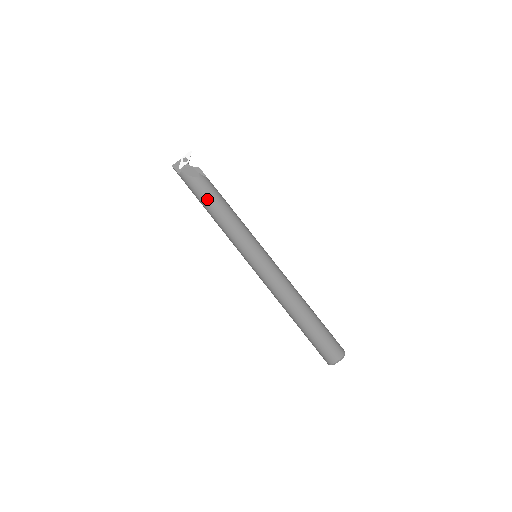
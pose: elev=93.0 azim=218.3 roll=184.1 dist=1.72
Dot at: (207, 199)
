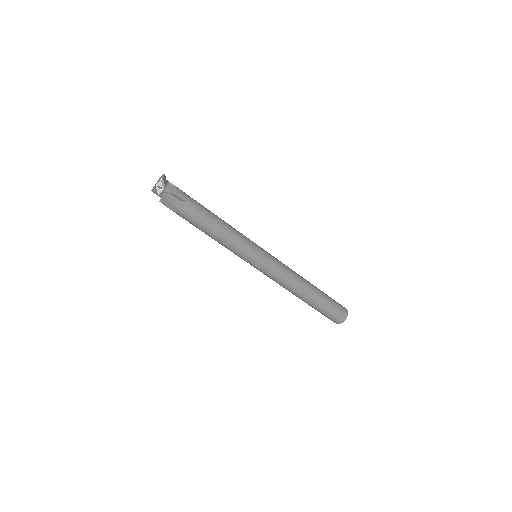
Dot at: (193, 225)
